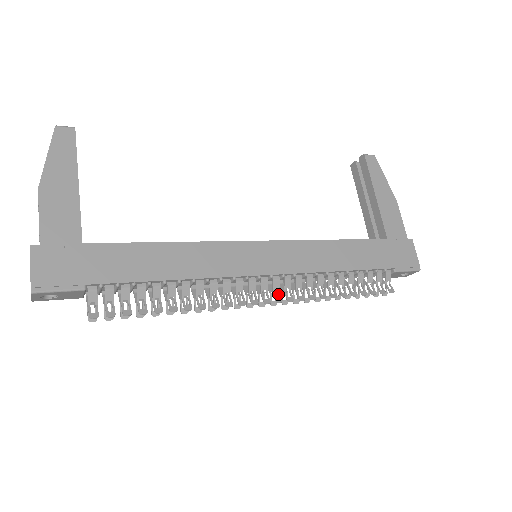
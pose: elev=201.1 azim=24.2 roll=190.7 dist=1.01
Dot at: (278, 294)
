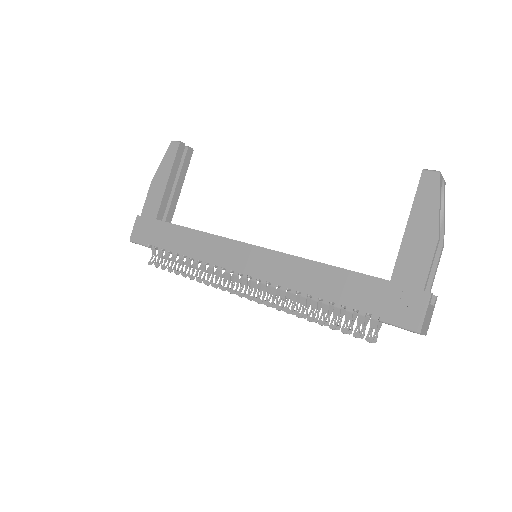
Dot at: (254, 293)
